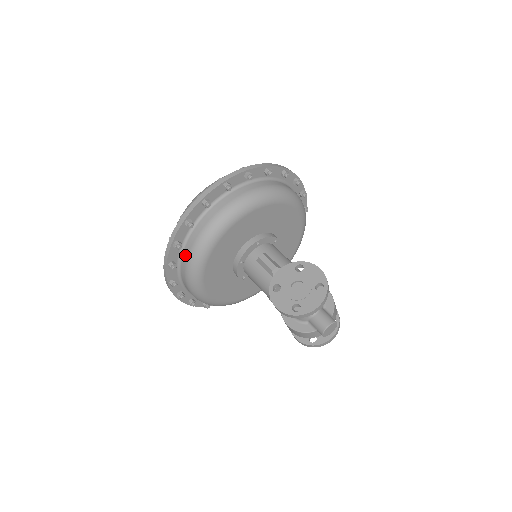
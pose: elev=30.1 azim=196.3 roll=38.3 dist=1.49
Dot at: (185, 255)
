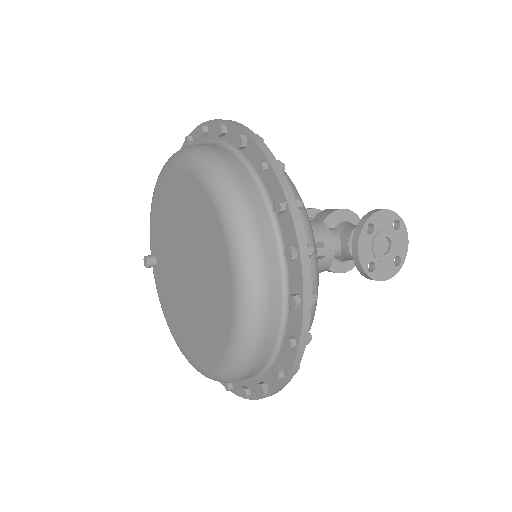
Dot at: occluded
